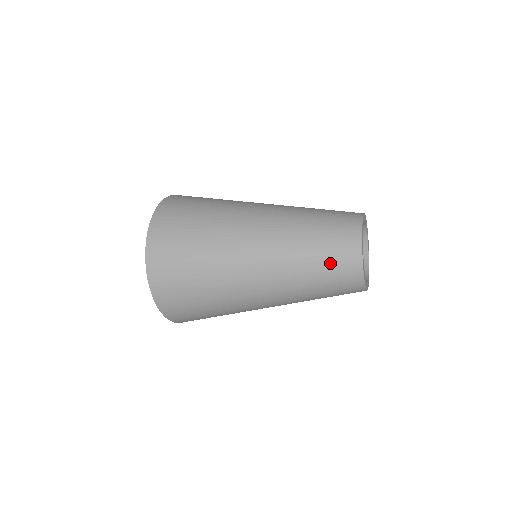
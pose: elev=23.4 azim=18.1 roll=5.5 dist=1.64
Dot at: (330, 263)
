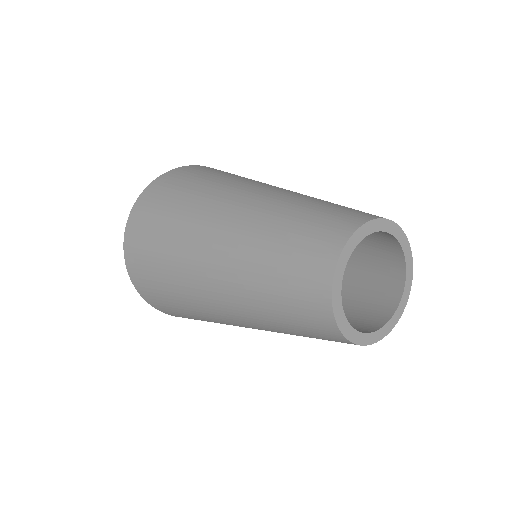
Dot at: (314, 221)
